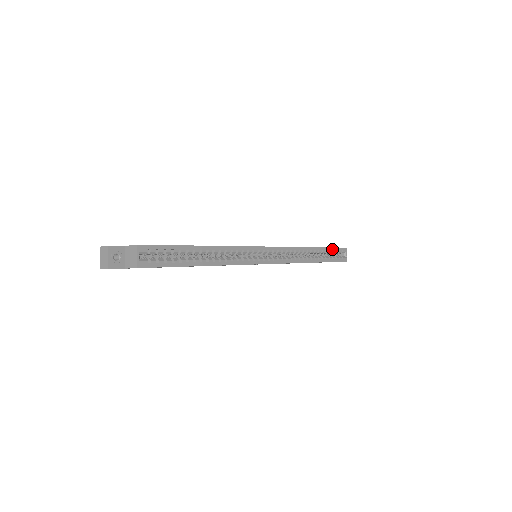
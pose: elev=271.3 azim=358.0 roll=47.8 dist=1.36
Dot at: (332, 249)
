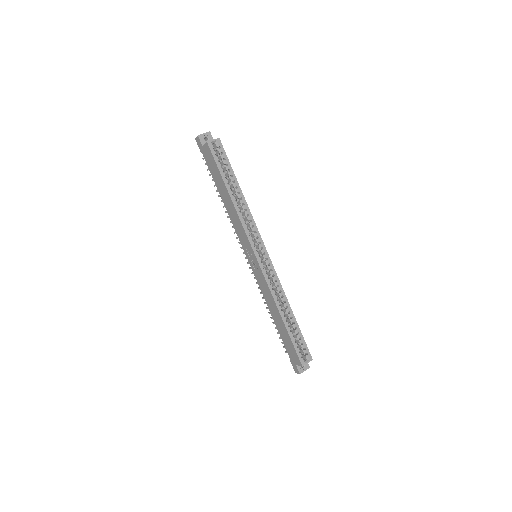
Dot at: (302, 337)
